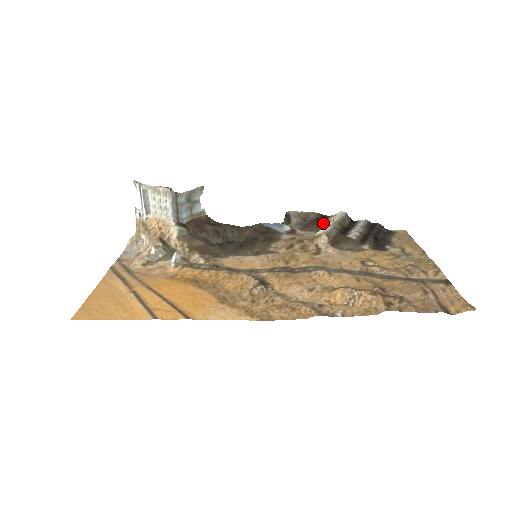
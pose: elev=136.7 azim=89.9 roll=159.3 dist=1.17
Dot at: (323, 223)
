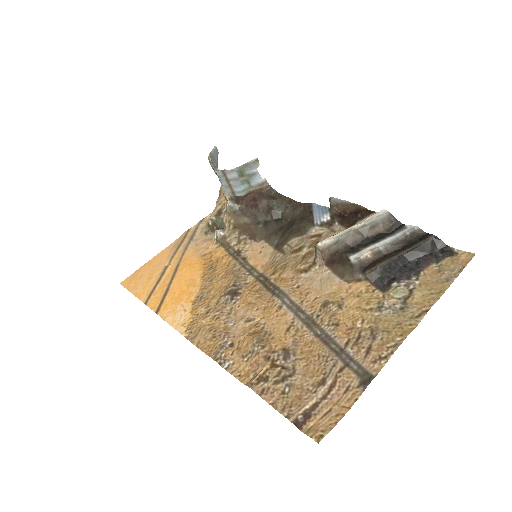
Dot at: (354, 223)
